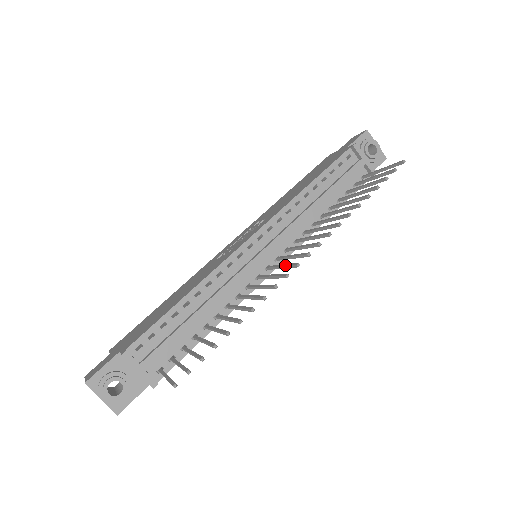
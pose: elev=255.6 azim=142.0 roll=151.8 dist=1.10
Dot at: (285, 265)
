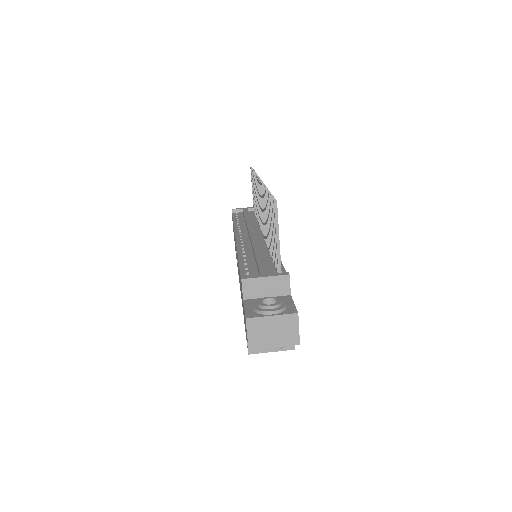
Dot at: occluded
